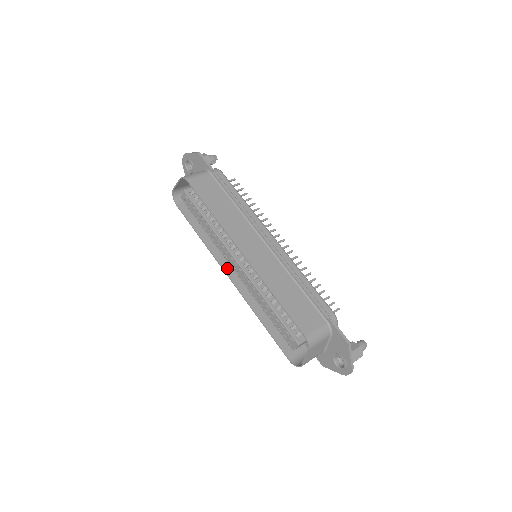
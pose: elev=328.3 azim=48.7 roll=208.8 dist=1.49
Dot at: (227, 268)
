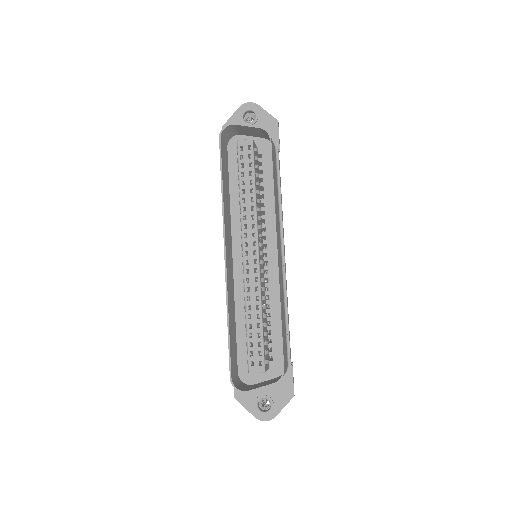
Dot at: (227, 244)
